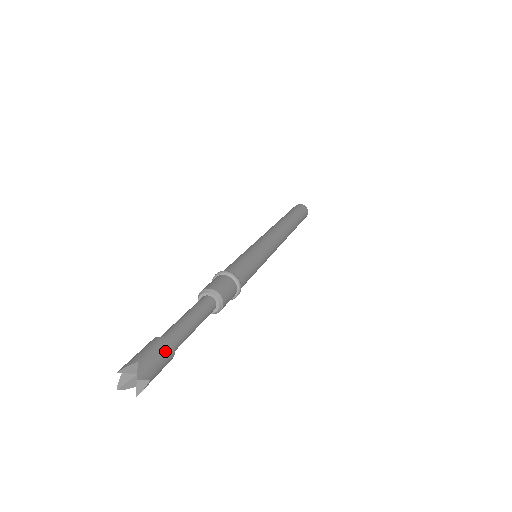
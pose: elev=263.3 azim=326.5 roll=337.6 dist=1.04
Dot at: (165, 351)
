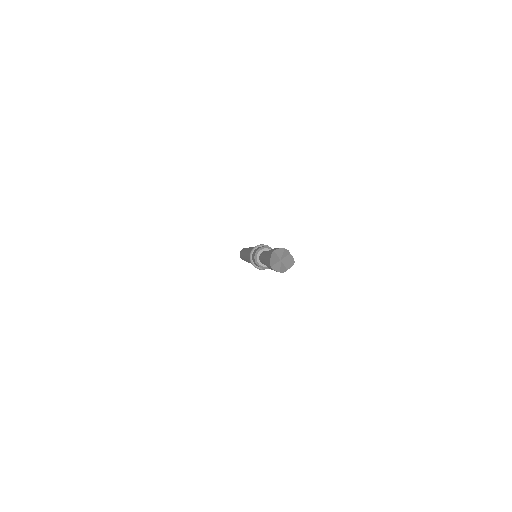
Dot at: occluded
